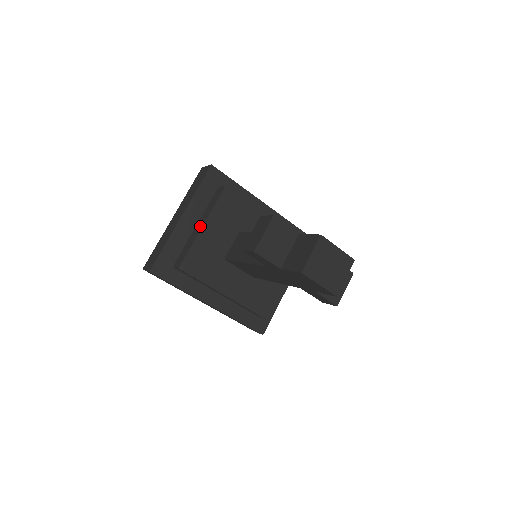
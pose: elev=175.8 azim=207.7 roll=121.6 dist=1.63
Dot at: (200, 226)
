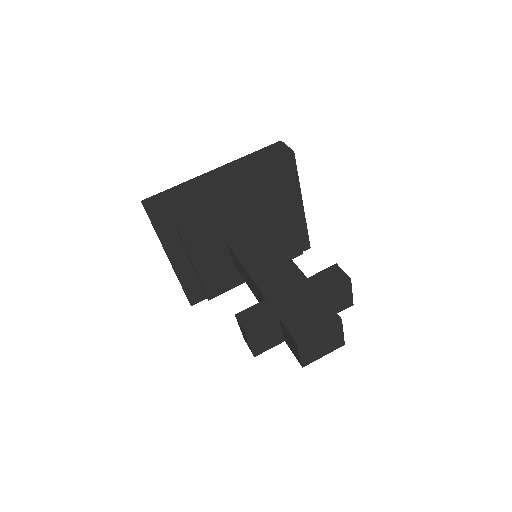
Dot at: occluded
